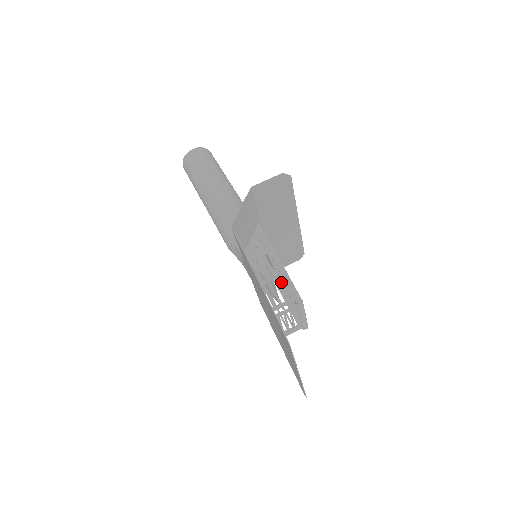
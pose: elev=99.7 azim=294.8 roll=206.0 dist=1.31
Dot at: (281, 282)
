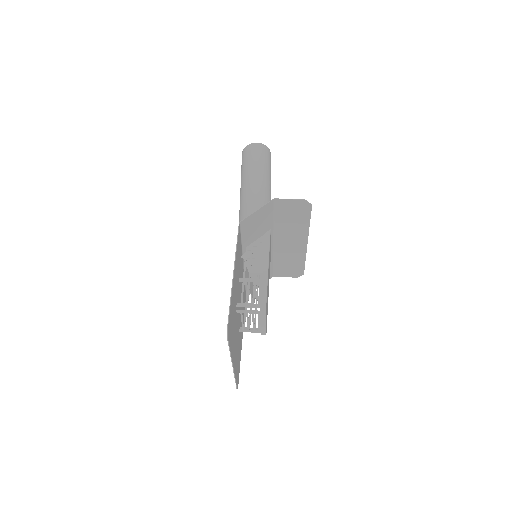
Dot at: occluded
